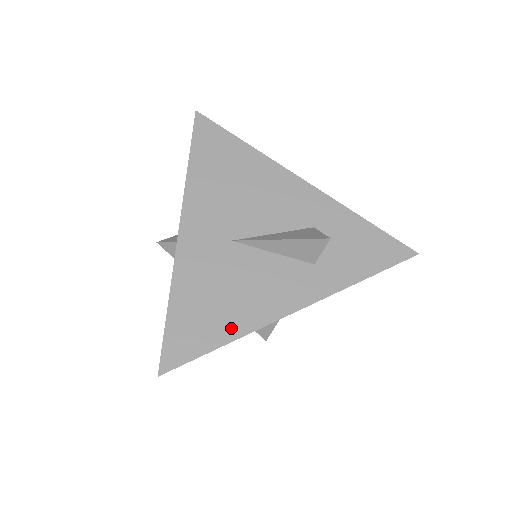
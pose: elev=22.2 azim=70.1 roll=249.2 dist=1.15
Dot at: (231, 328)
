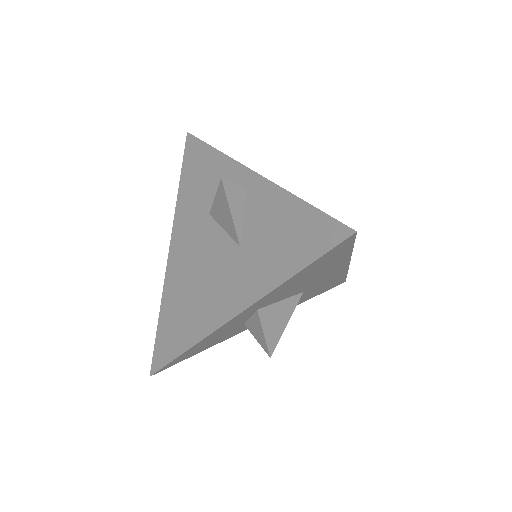
Dot at: occluded
